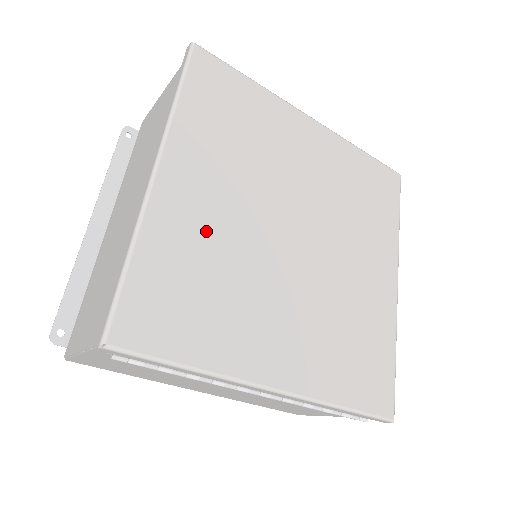
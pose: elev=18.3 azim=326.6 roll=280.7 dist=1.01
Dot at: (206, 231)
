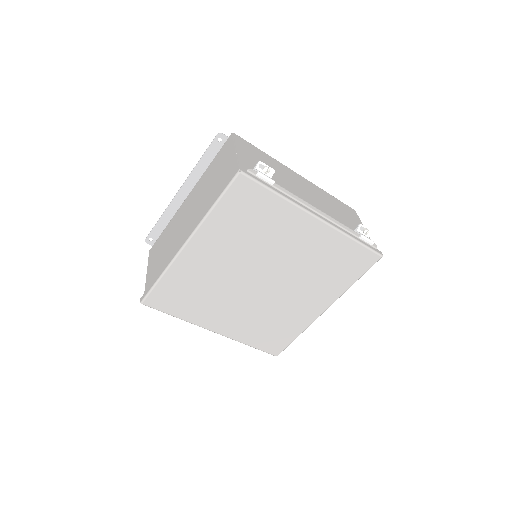
Dot at: (204, 273)
